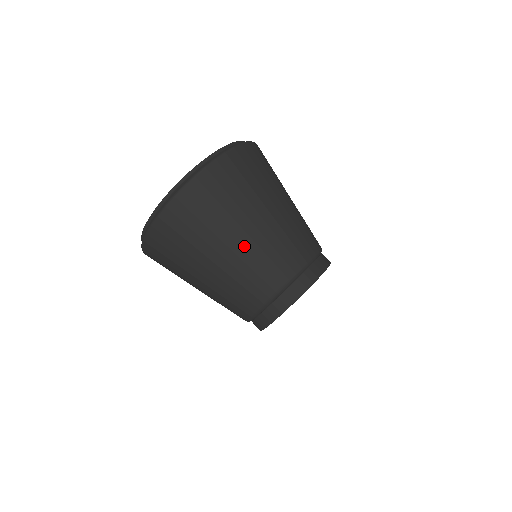
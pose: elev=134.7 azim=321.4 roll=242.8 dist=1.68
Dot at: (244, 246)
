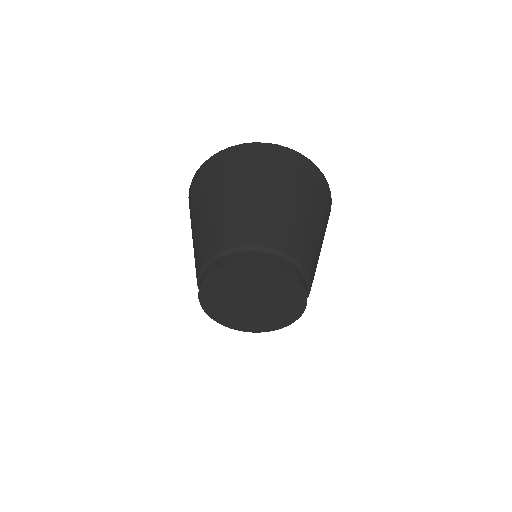
Dot at: (213, 210)
